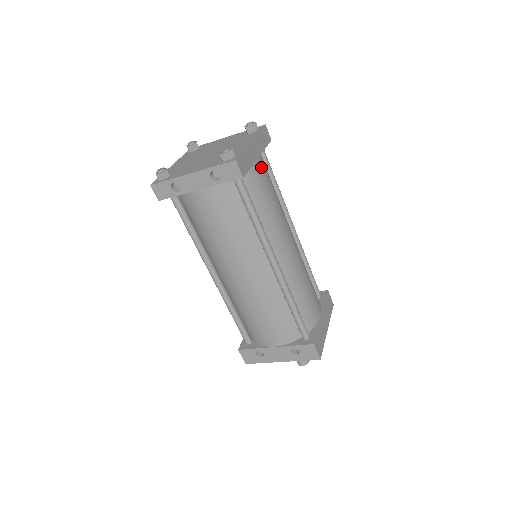
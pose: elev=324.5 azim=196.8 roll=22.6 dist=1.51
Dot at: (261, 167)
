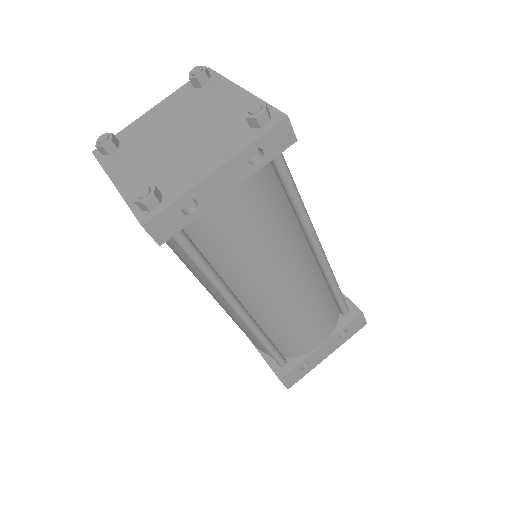
Dot at: occluded
